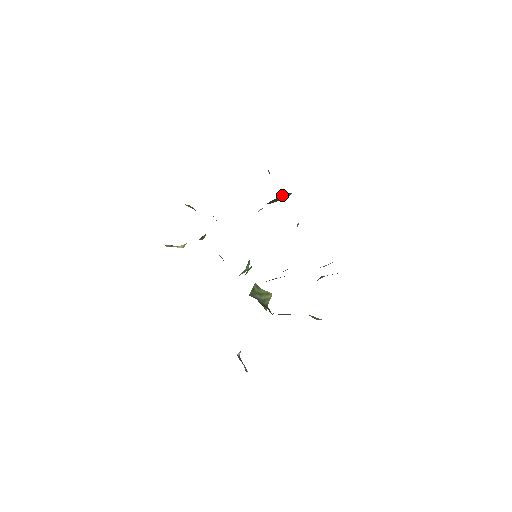
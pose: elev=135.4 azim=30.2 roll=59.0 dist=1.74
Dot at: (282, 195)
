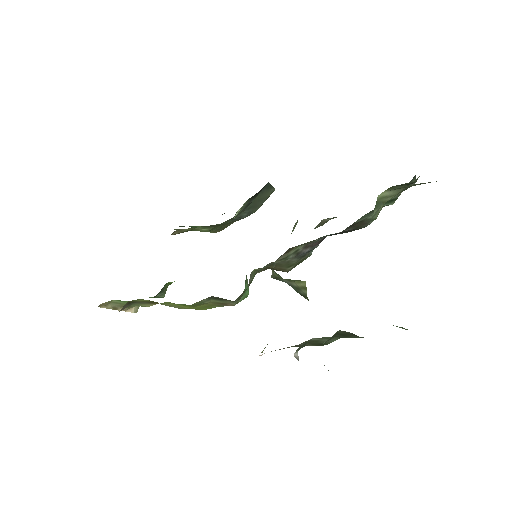
Dot at: (263, 188)
